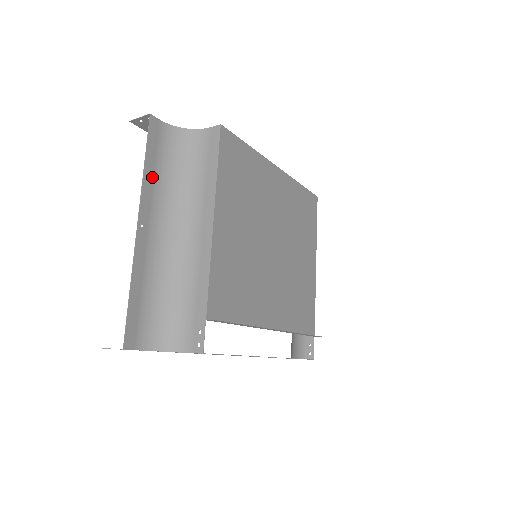
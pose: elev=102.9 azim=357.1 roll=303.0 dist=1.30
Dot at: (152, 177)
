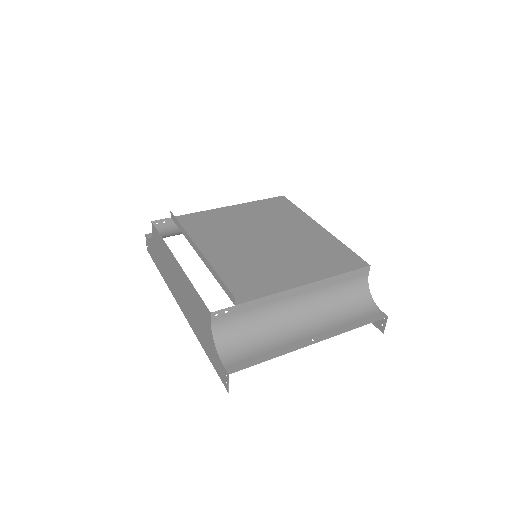
Dot at: occluded
